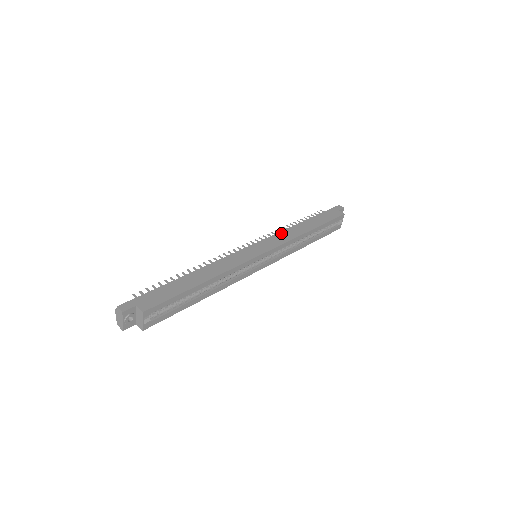
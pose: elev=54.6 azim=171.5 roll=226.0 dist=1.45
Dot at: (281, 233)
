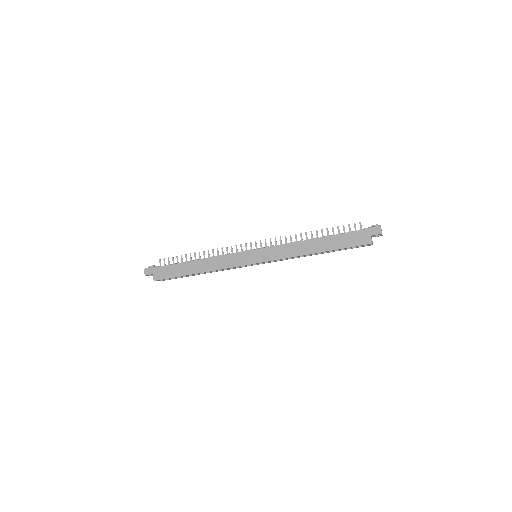
Dot at: (285, 246)
